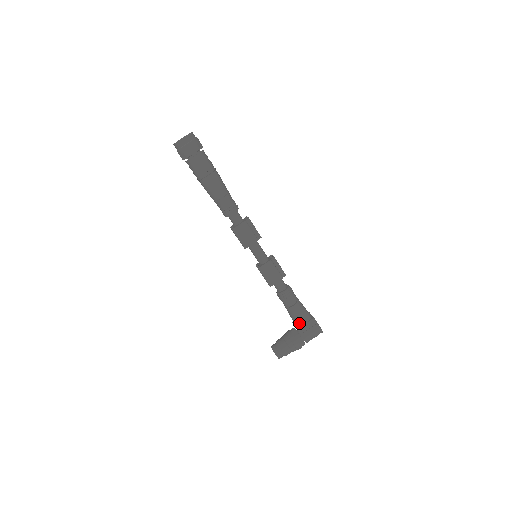
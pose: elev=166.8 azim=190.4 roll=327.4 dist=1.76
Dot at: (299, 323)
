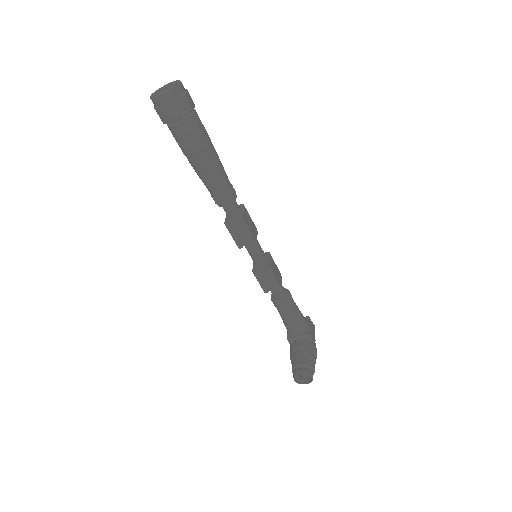
Dot at: (305, 327)
